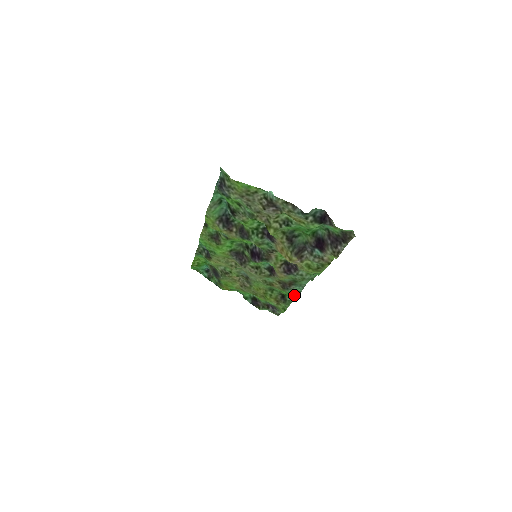
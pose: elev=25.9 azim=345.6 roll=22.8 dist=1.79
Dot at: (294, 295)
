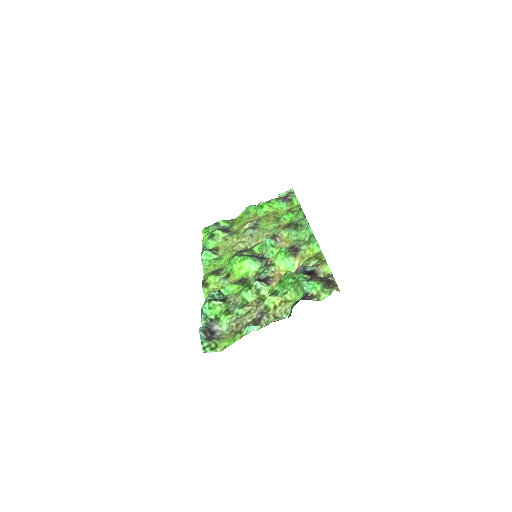
Dot at: (300, 211)
